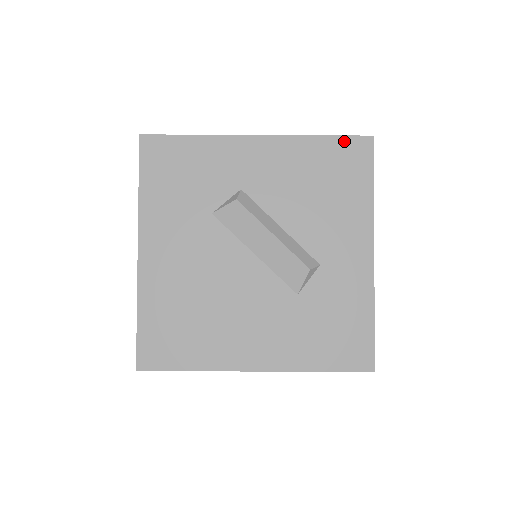
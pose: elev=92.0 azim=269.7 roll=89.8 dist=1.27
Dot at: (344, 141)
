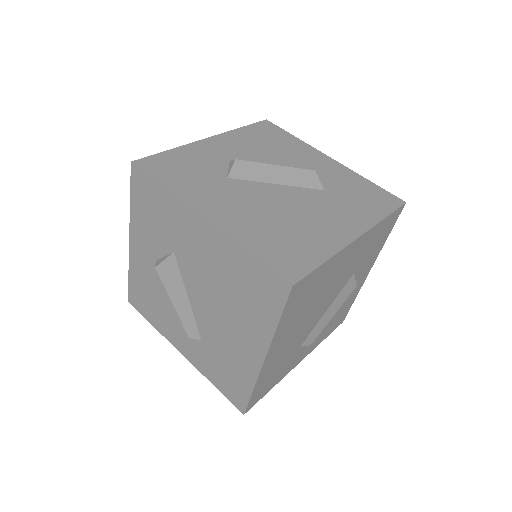
Dot at: (256, 125)
